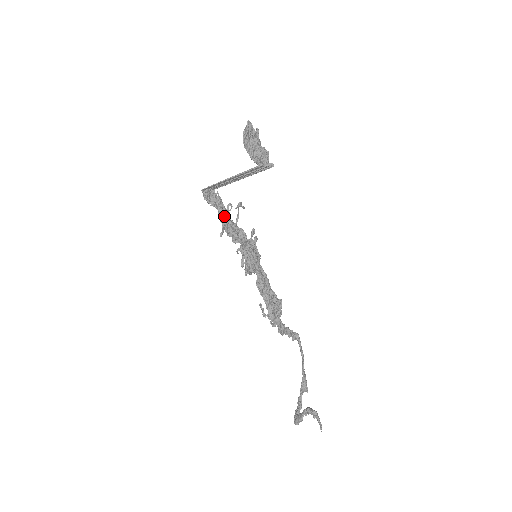
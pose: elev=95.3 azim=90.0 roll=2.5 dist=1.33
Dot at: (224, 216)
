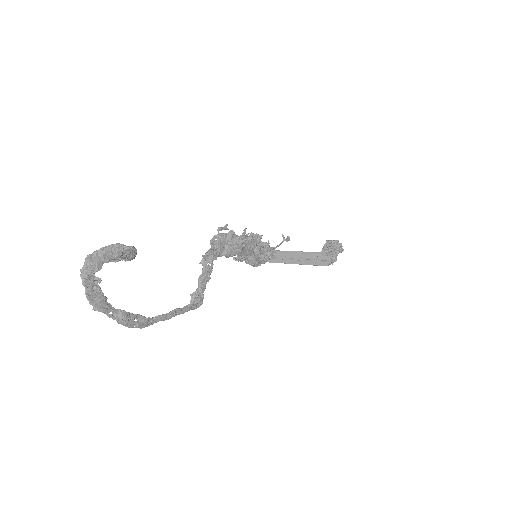
Dot at: occluded
